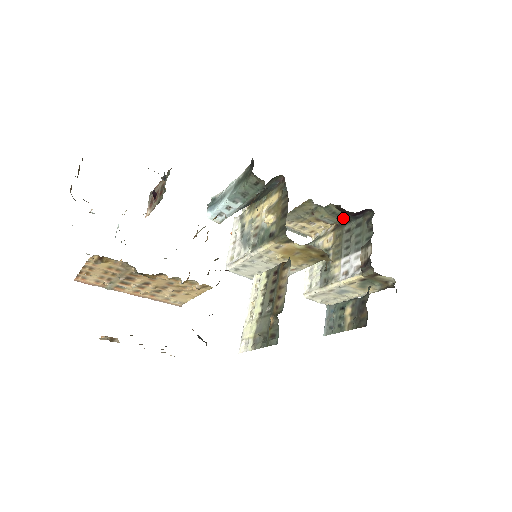
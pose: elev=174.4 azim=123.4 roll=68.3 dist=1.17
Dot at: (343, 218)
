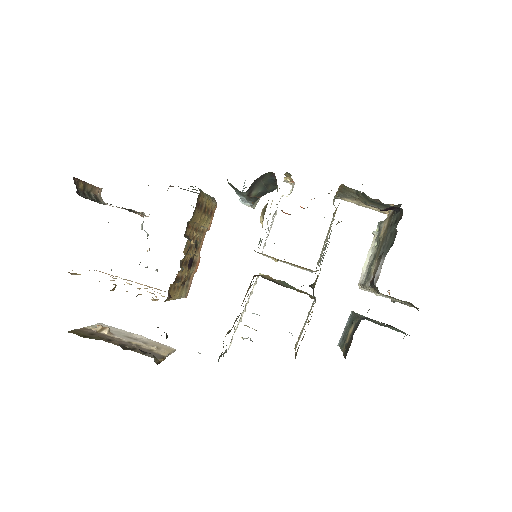
Dot at: occluded
